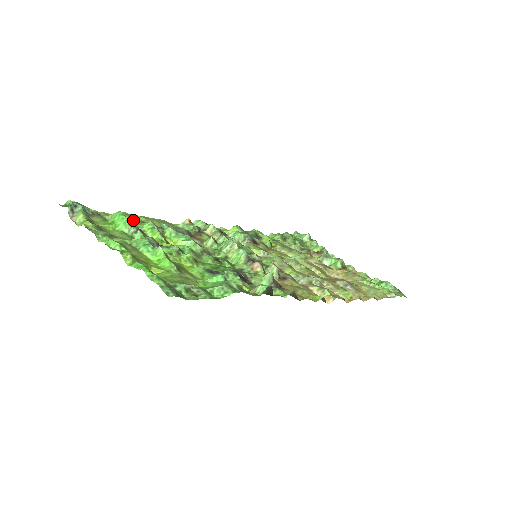
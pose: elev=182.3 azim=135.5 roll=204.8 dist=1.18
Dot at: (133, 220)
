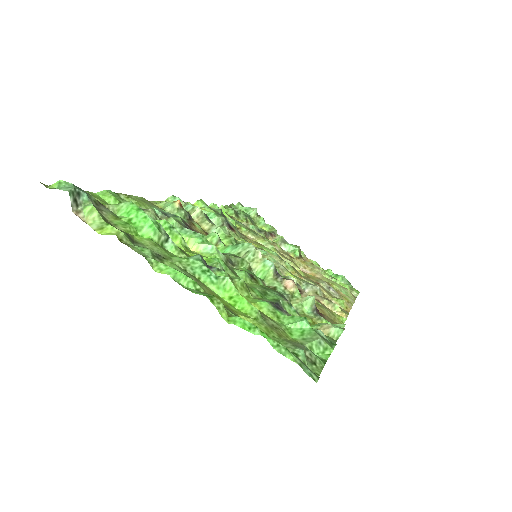
Dot at: occluded
